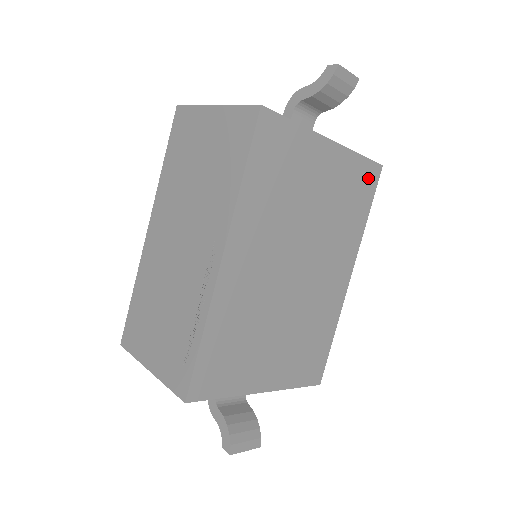
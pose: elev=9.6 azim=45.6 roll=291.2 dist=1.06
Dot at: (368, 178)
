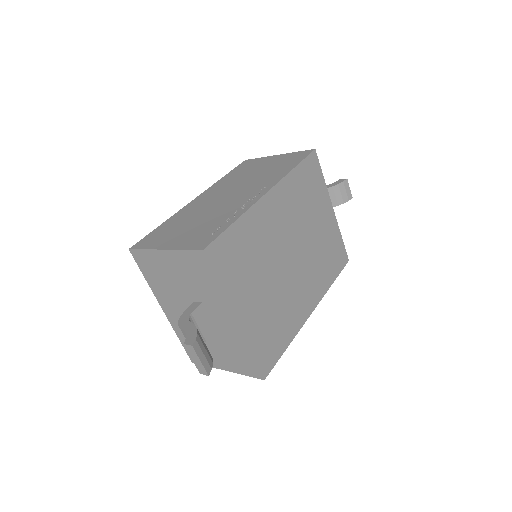
Dot at: (341, 257)
